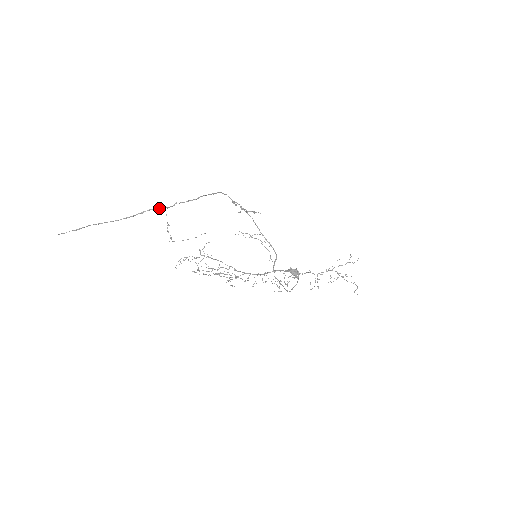
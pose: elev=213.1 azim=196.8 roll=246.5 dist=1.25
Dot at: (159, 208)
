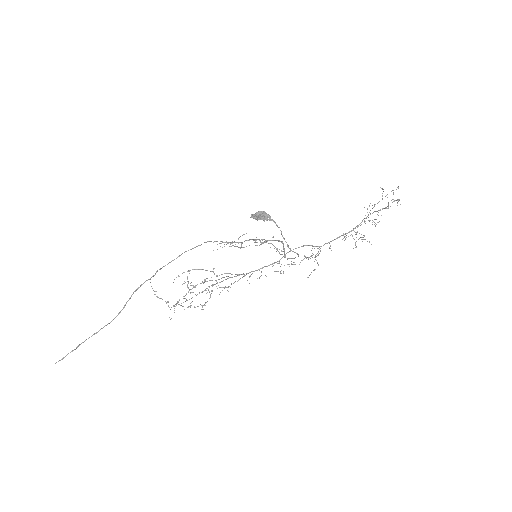
Dot at: (141, 285)
